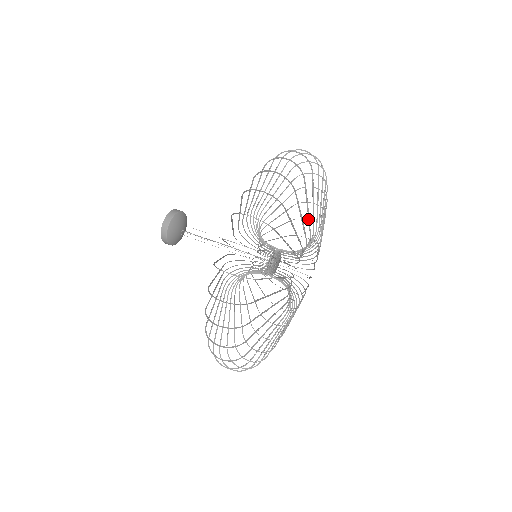
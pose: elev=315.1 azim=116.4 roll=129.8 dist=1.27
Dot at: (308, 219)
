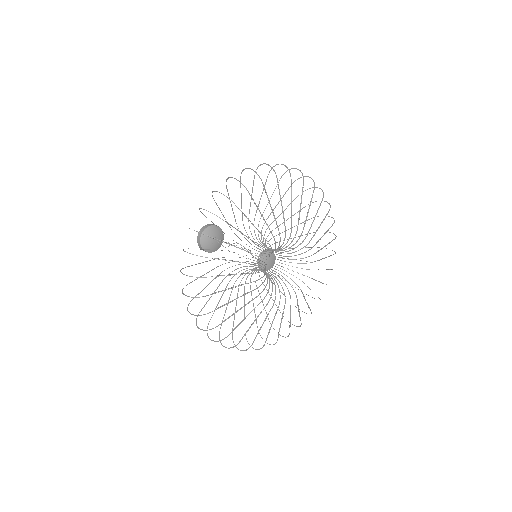
Dot at: (306, 218)
